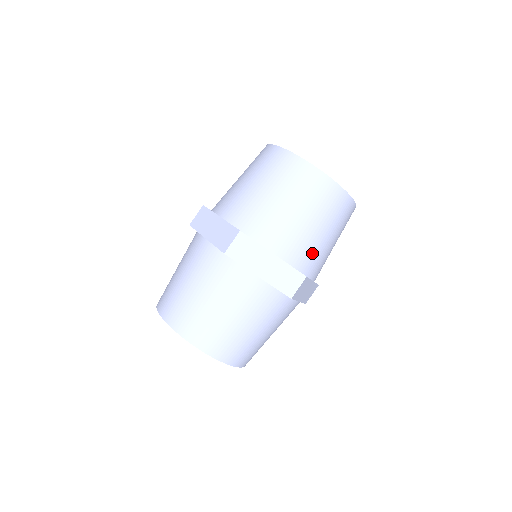
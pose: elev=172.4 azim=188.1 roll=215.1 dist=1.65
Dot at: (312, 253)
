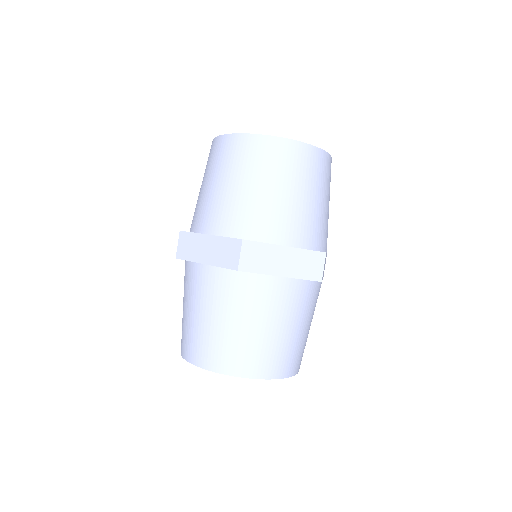
Dot at: (251, 214)
